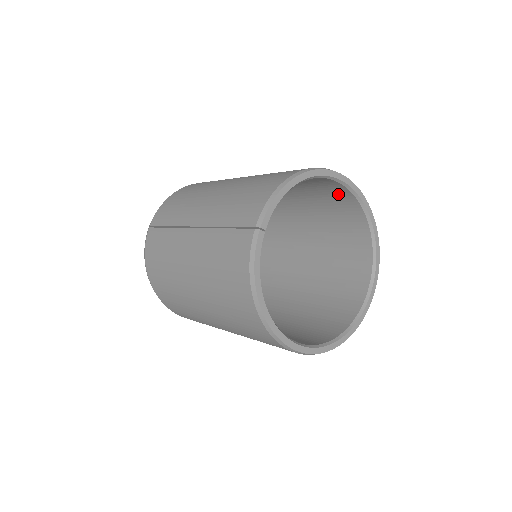
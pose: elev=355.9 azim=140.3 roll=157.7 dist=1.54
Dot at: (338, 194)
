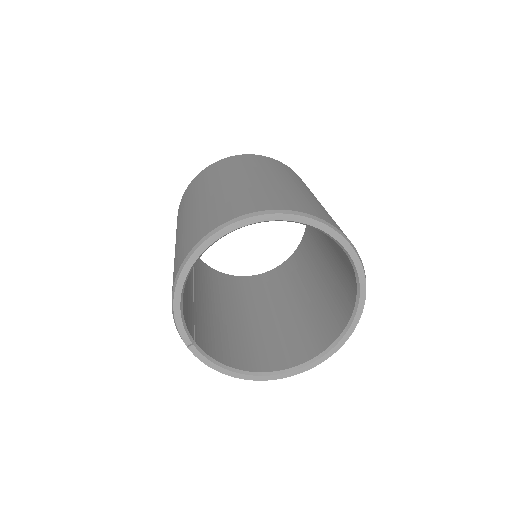
Dot at: occluded
